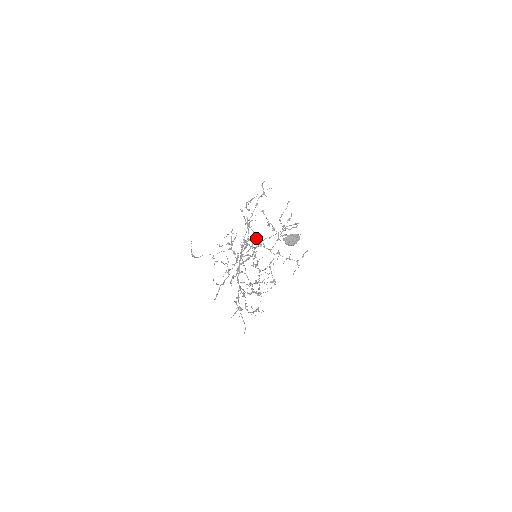
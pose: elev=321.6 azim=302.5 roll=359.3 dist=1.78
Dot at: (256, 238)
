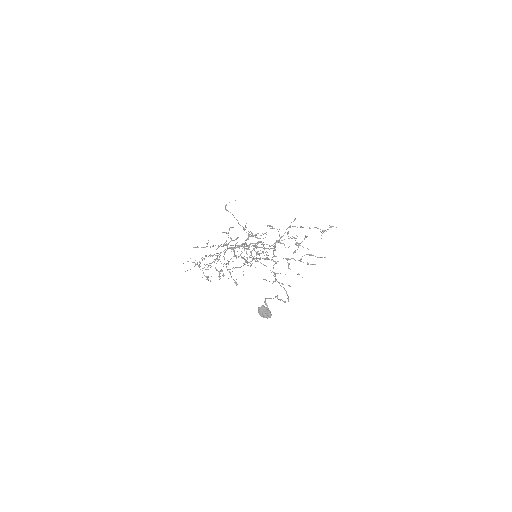
Dot at: (280, 238)
